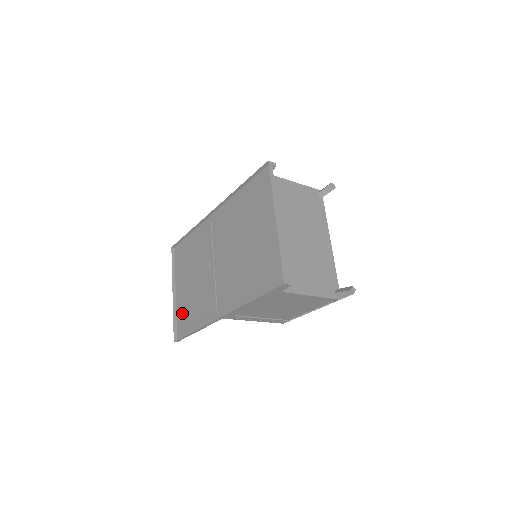
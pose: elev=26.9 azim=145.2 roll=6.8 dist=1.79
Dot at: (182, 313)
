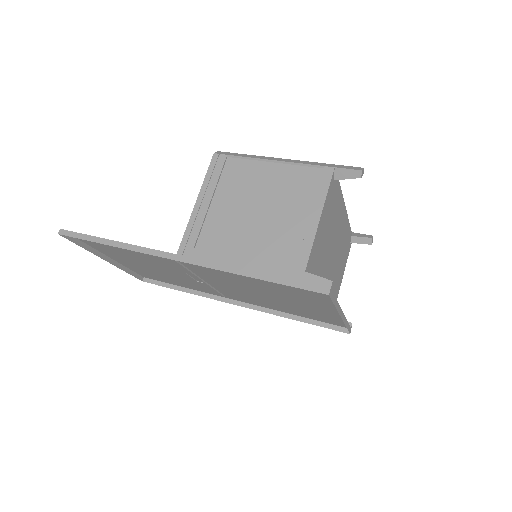
Dot at: occluded
